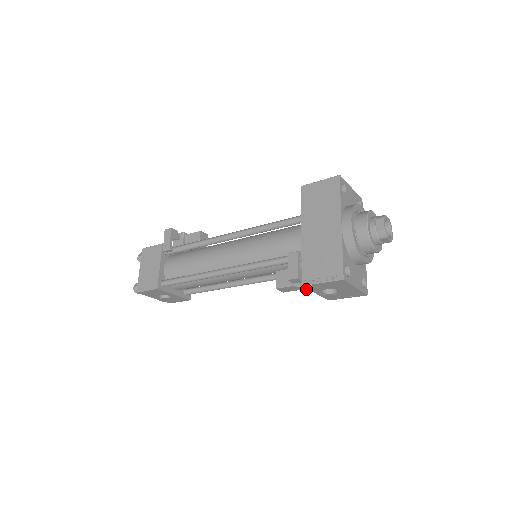
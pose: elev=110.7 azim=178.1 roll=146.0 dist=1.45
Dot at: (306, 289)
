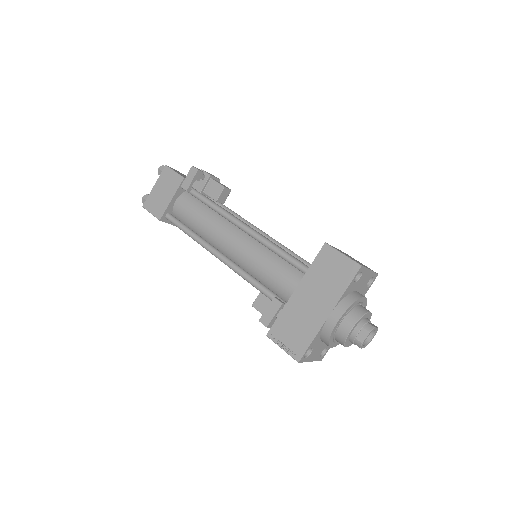
Dot at: occluded
